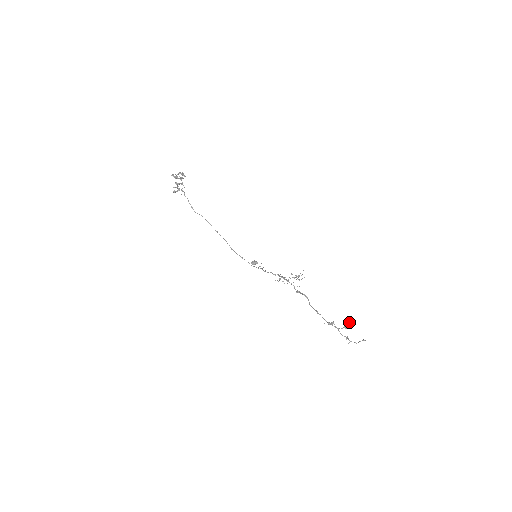
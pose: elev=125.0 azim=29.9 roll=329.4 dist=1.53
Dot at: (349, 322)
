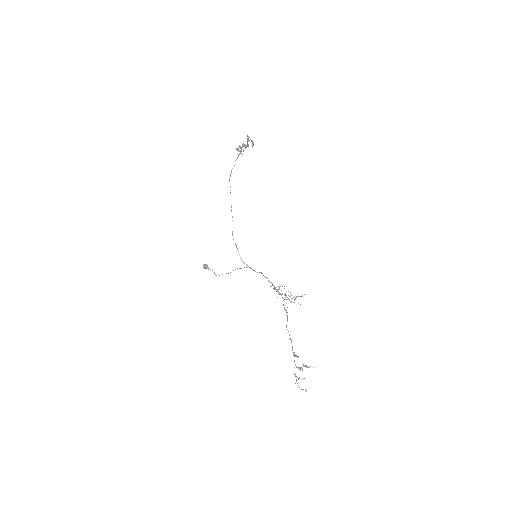
Dot at: (306, 366)
